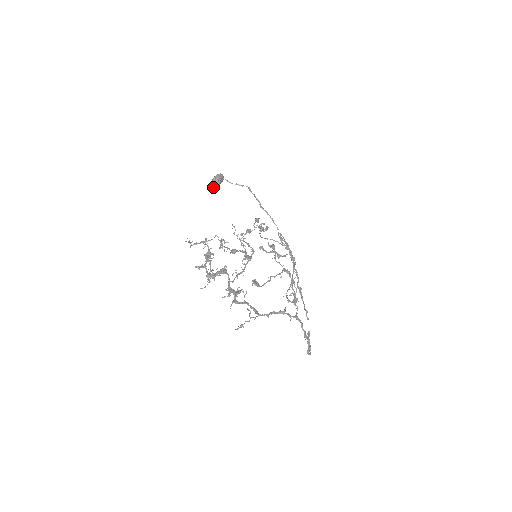
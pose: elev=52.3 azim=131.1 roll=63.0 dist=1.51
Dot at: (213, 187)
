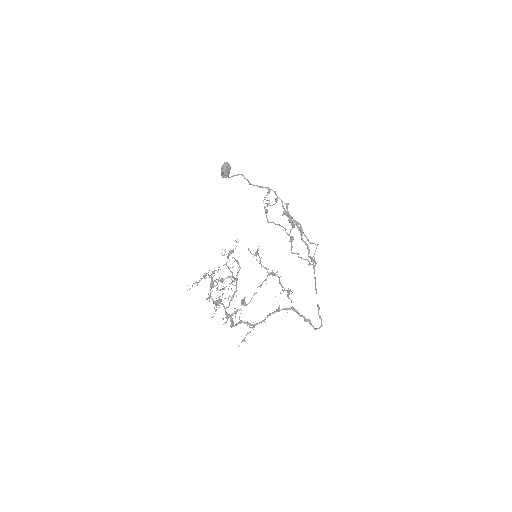
Dot at: occluded
